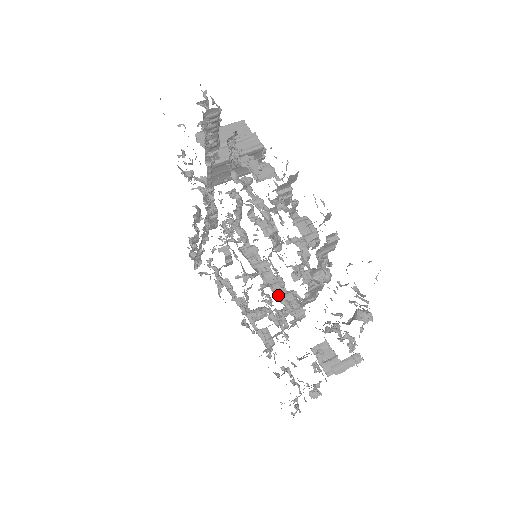
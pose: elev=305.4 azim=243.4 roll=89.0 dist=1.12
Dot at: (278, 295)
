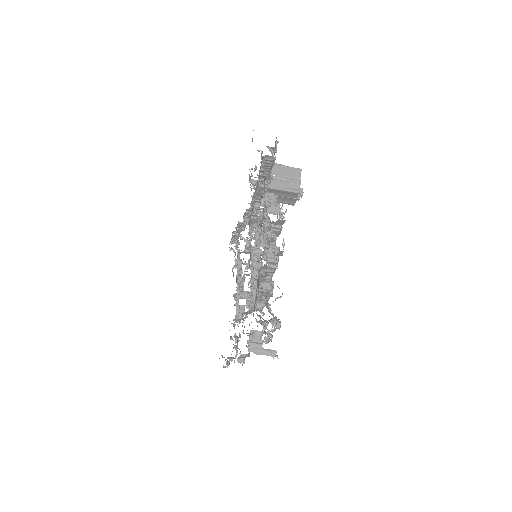
Dot at: (254, 287)
